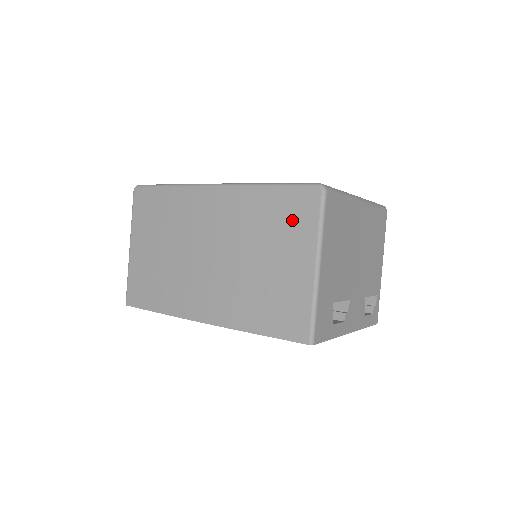
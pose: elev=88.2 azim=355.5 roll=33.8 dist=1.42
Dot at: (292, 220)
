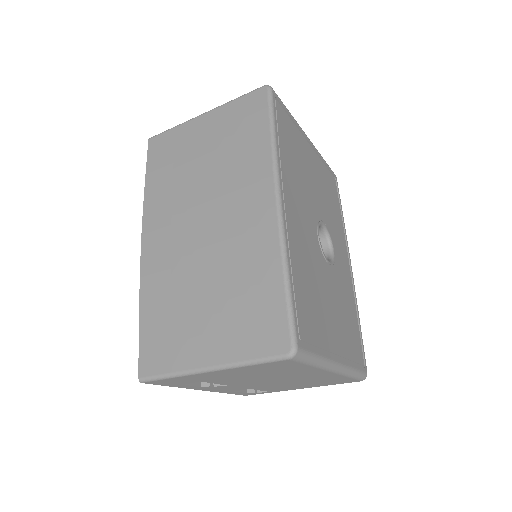
Dot at: (251, 323)
